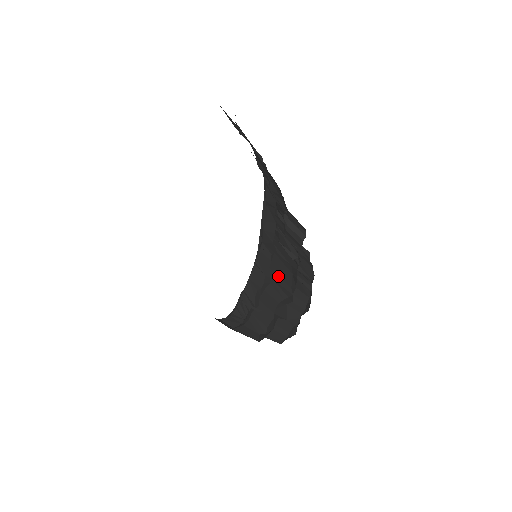
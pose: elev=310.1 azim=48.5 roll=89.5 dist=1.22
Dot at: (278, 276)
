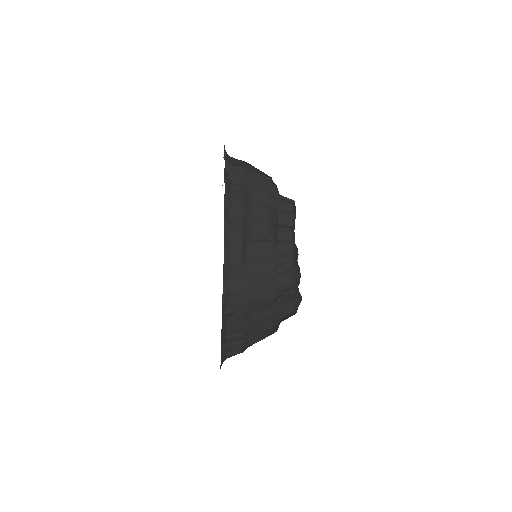
Dot at: (256, 297)
